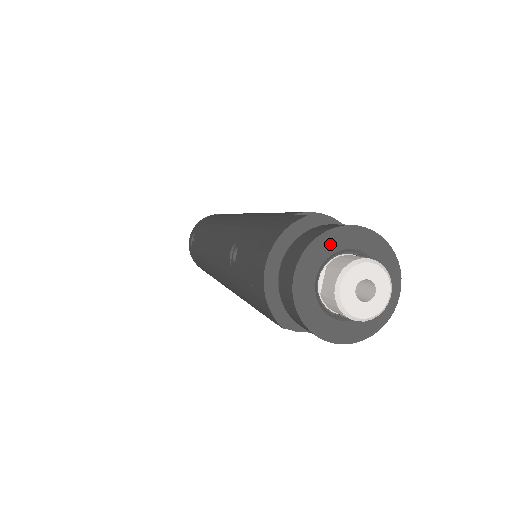
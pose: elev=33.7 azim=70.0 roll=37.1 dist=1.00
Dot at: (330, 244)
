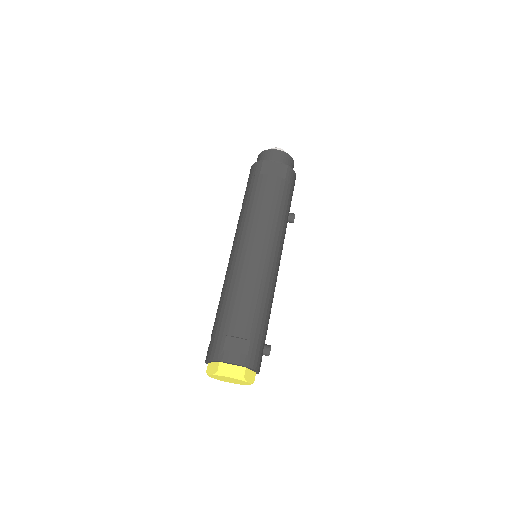
Dot at: occluded
